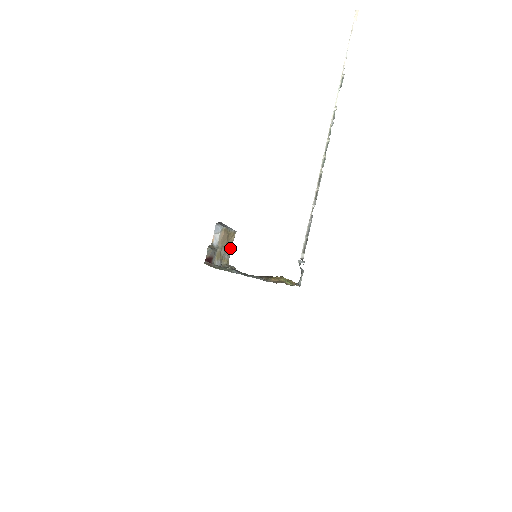
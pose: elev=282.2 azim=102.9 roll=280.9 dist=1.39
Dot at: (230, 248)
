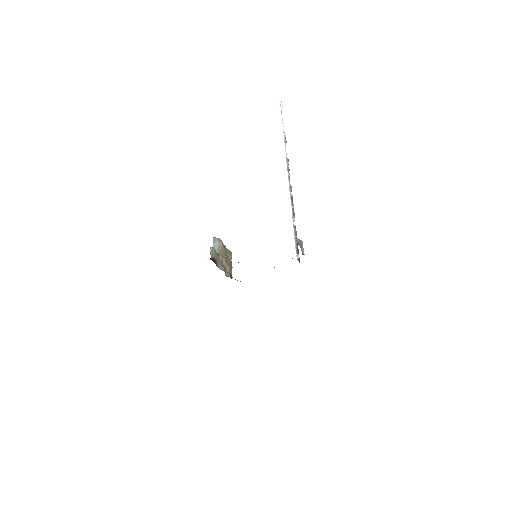
Dot at: (230, 265)
